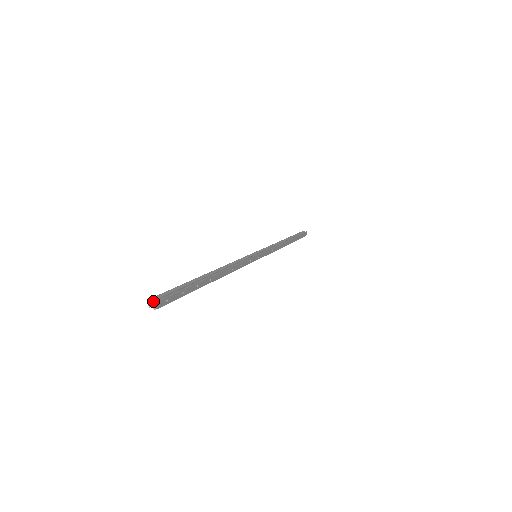
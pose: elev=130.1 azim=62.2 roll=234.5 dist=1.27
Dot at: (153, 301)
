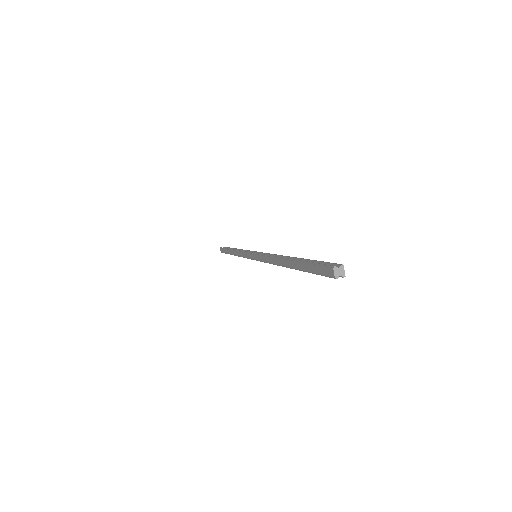
Dot at: (338, 268)
